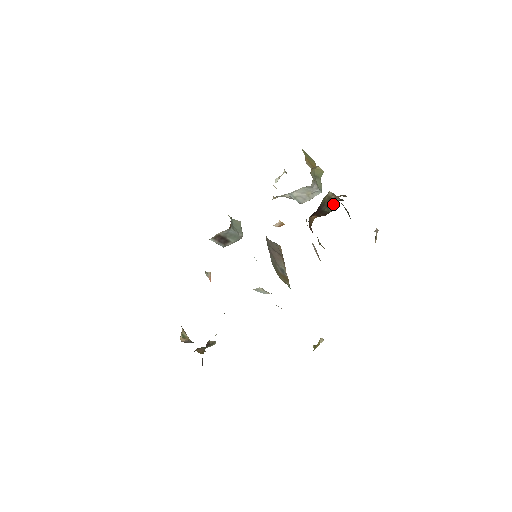
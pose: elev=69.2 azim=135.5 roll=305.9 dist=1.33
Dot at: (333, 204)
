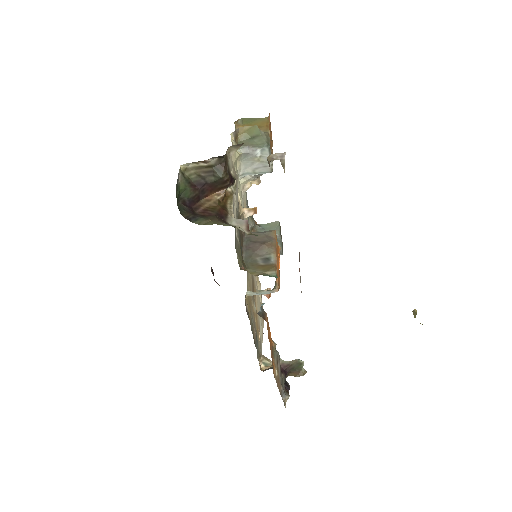
Dot at: (217, 168)
